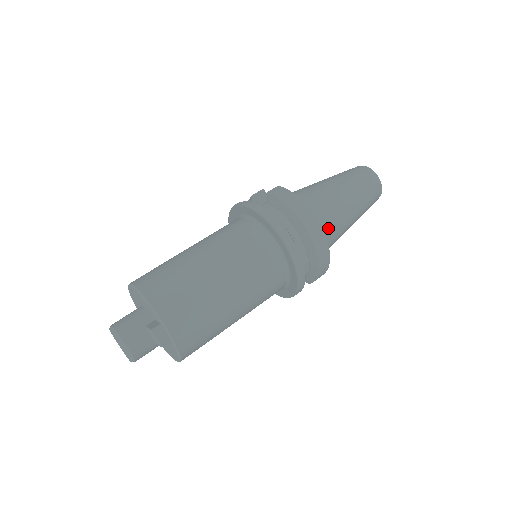
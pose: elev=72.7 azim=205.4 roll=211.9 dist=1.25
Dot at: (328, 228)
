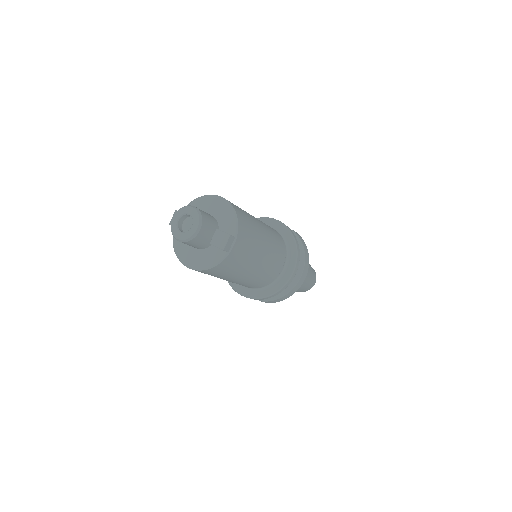
Dot at: occluded
